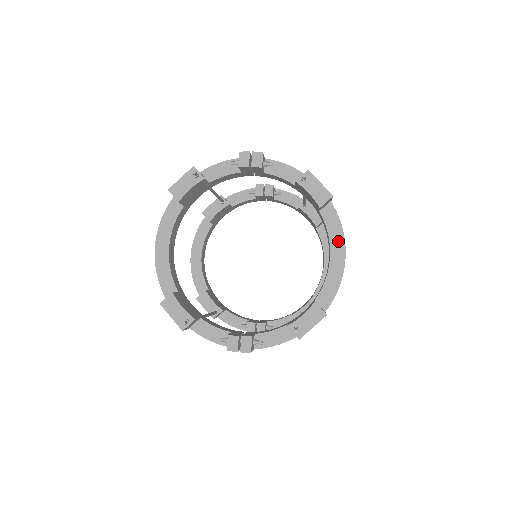
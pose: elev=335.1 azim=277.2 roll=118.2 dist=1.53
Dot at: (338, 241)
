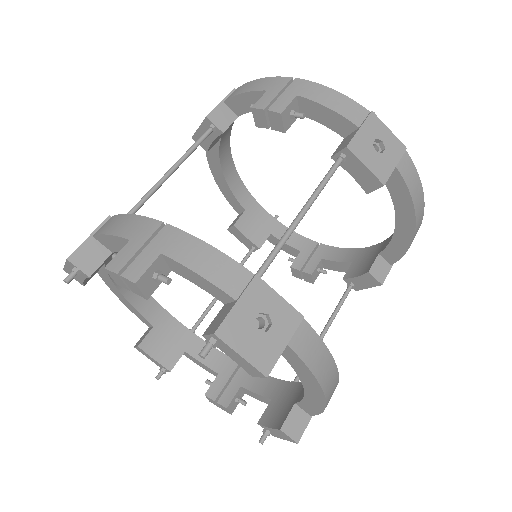
Dot at: (310, 382)
